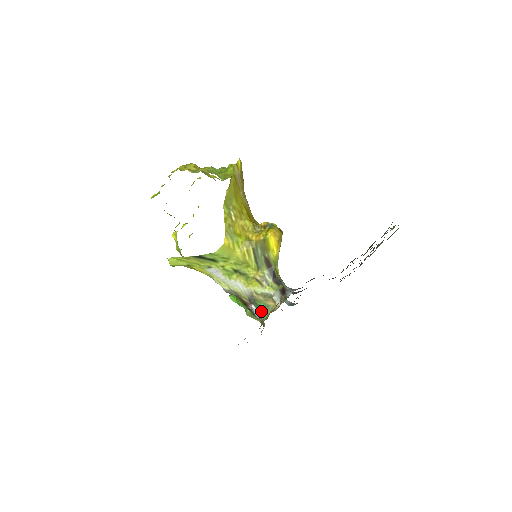
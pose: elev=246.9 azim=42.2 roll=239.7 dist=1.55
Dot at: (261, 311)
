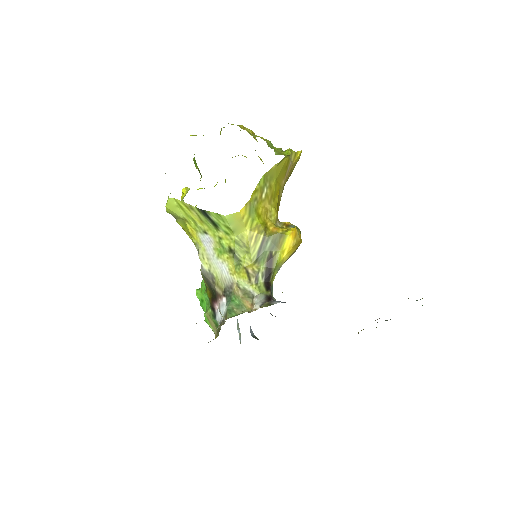
Dot at: (231, 307)
